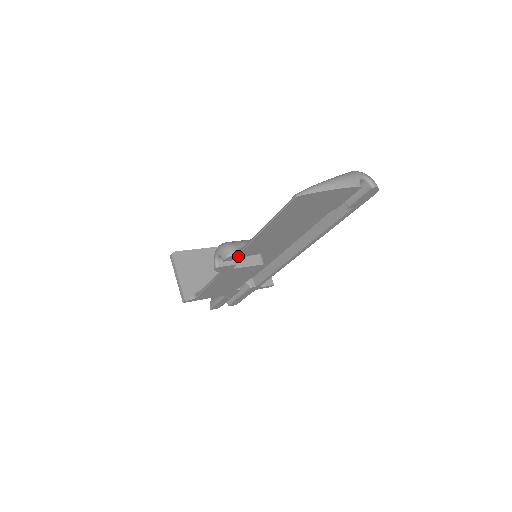
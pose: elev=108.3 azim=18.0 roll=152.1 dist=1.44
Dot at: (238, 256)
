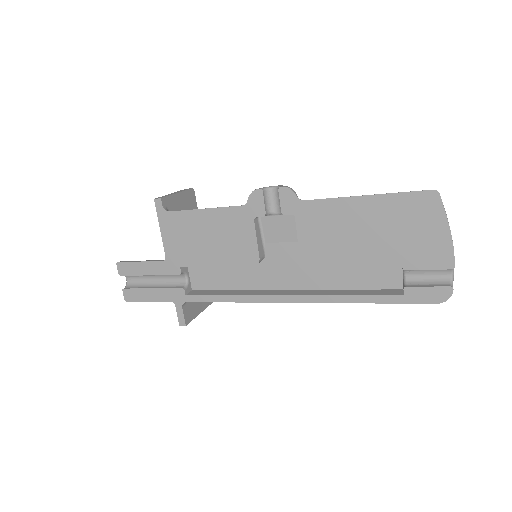
Dot at: (290, 203)
